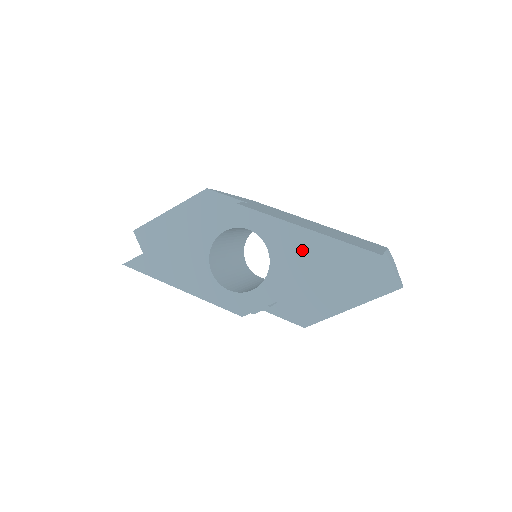
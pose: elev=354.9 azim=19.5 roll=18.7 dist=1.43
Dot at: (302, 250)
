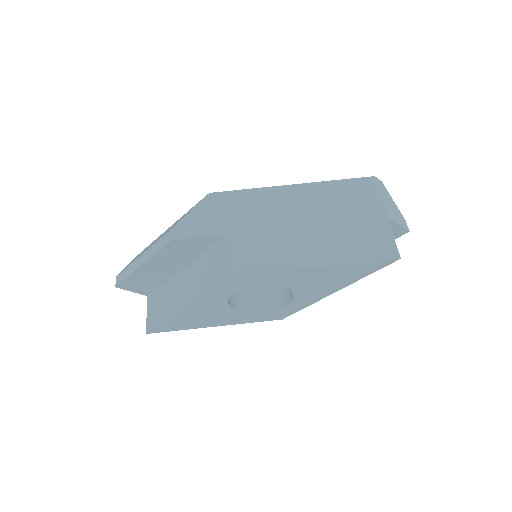
Dot at: (321, 278)
